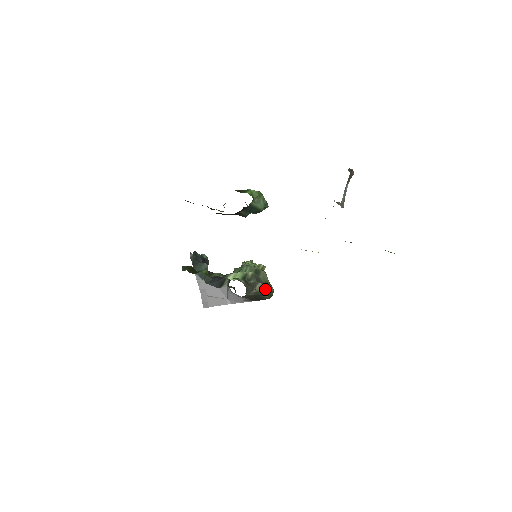
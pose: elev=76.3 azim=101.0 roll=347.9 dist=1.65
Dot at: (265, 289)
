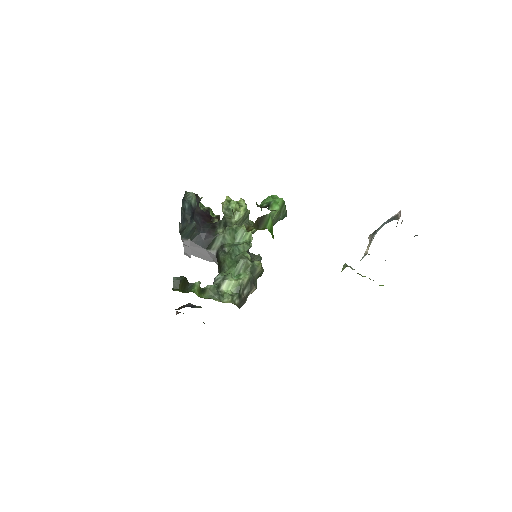
Dot at: occluded
